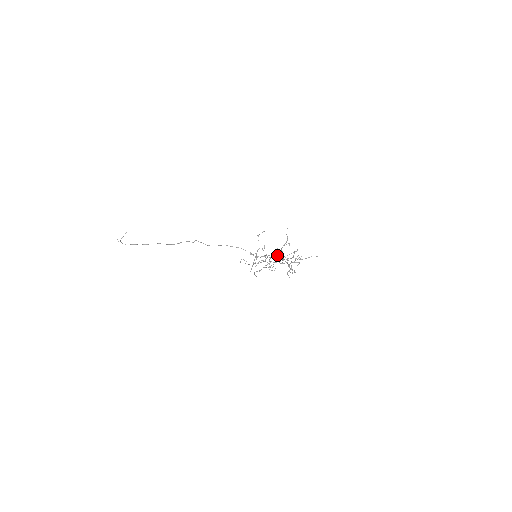
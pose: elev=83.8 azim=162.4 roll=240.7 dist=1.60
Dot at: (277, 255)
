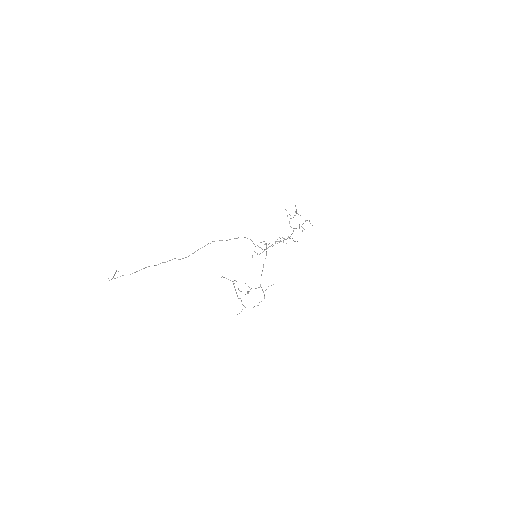
Dot at: occluded
